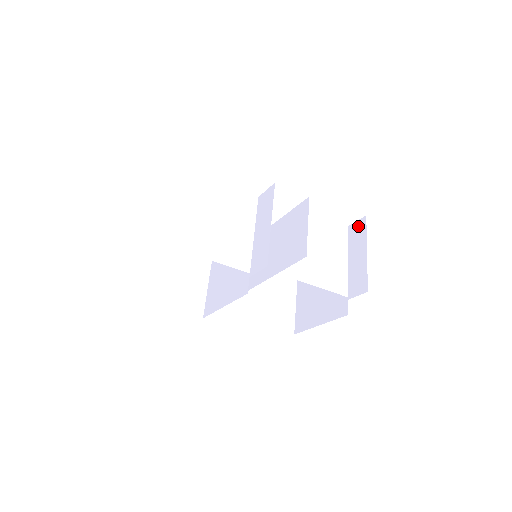
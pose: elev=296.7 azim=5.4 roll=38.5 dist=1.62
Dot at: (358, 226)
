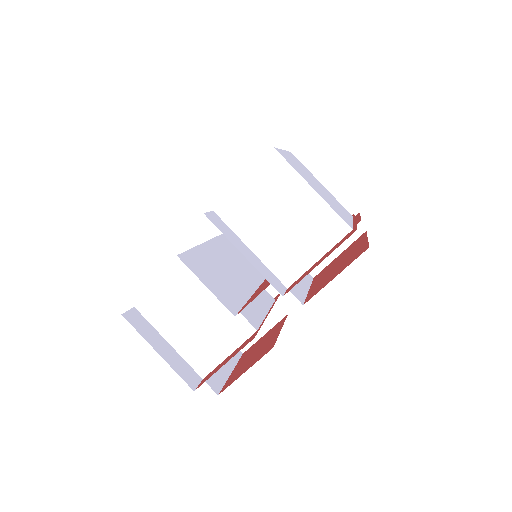
Dot at: occluded
